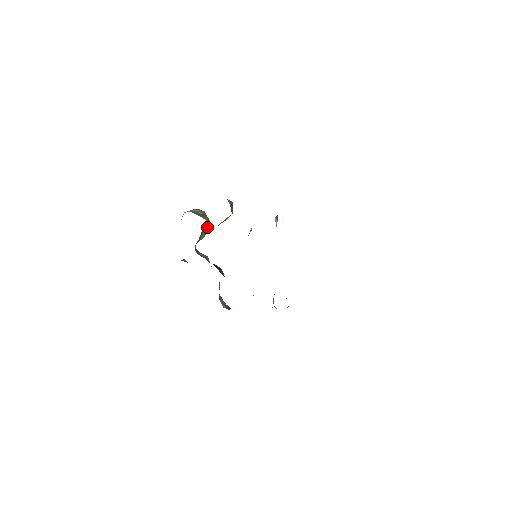
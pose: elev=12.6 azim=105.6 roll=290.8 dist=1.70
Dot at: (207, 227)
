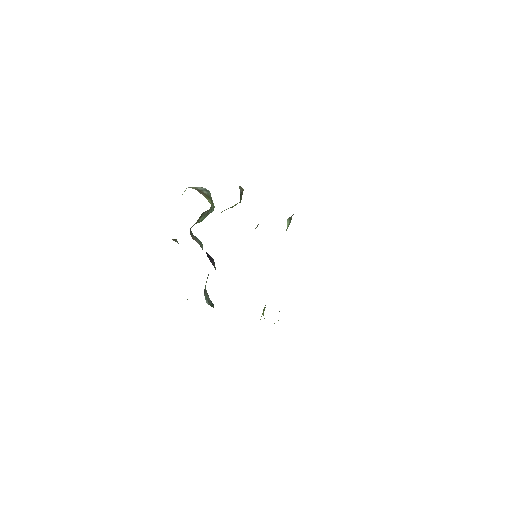
Dot at: (209, 210)
